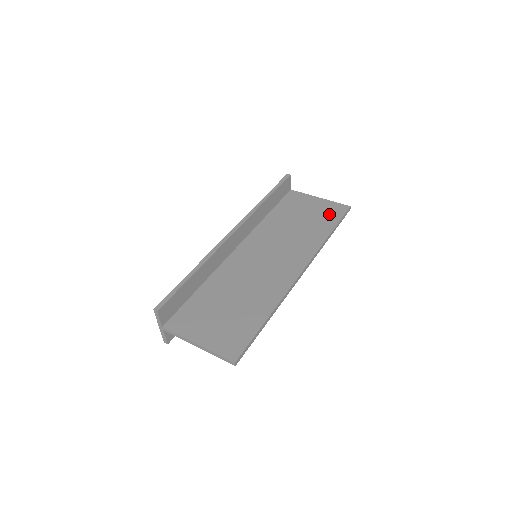
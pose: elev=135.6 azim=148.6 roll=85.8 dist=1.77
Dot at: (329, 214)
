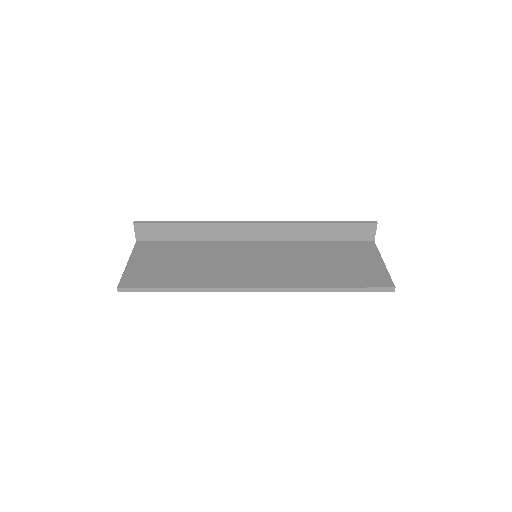
Dot at: (363, 277)
